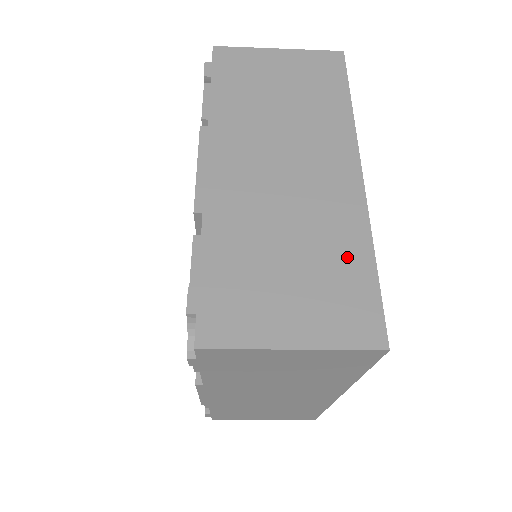
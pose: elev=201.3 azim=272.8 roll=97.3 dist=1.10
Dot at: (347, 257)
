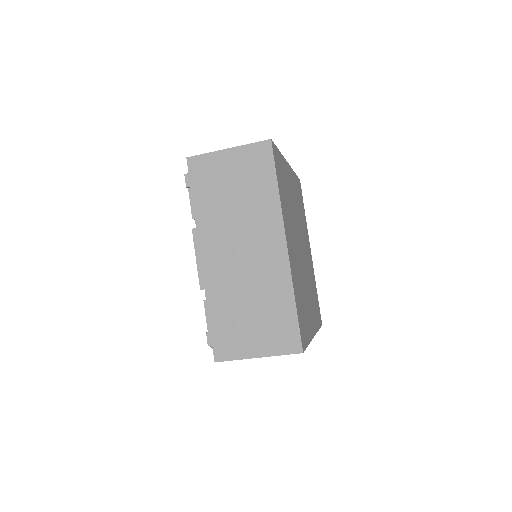
Dot at: (281, 304)
